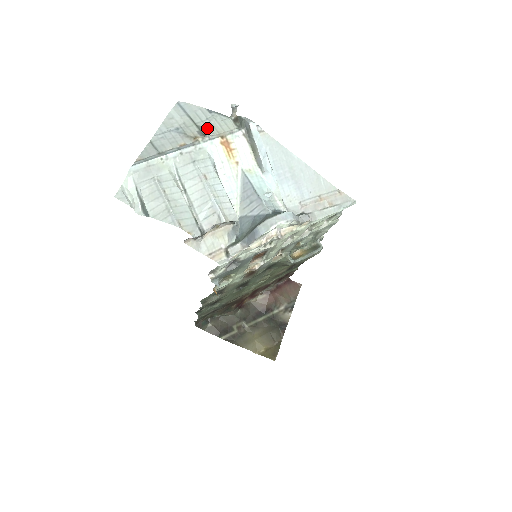
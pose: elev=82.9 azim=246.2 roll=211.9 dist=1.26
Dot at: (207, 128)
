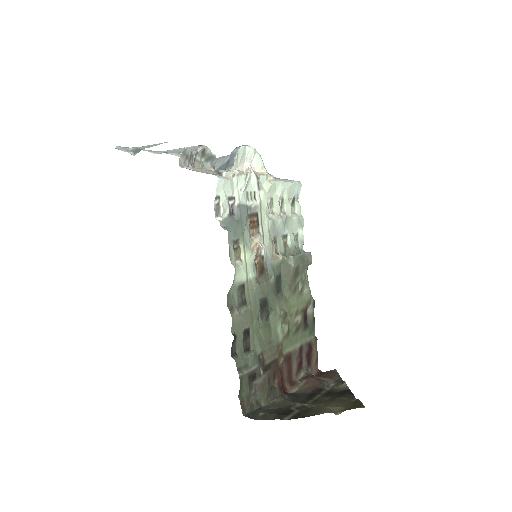
Dot at: occluded
